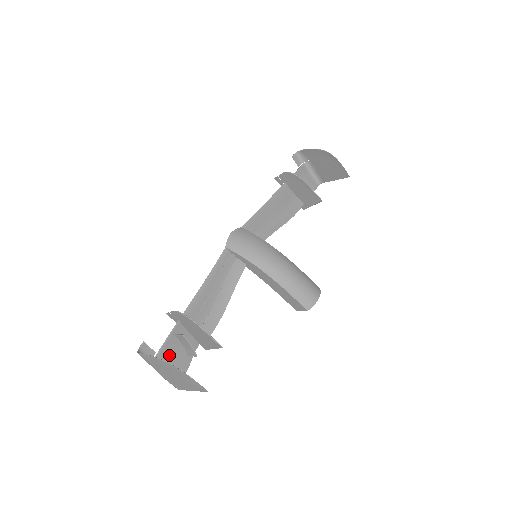
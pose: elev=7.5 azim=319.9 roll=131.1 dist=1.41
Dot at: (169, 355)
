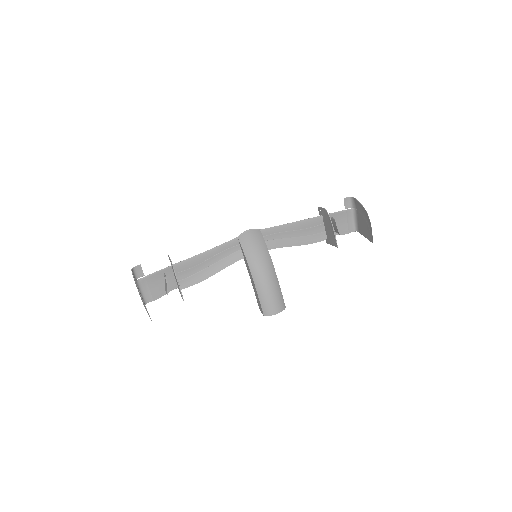
Dot at: (152, 282)
